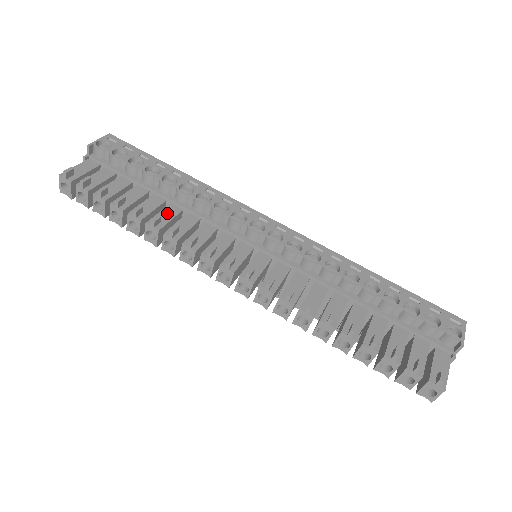
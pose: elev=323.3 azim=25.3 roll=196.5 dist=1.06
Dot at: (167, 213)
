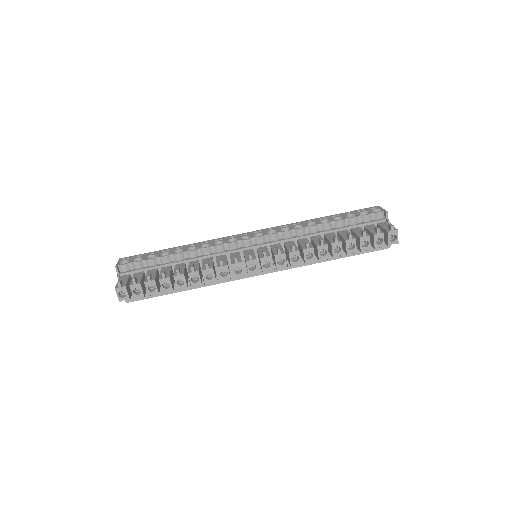
Dot at: occluded
